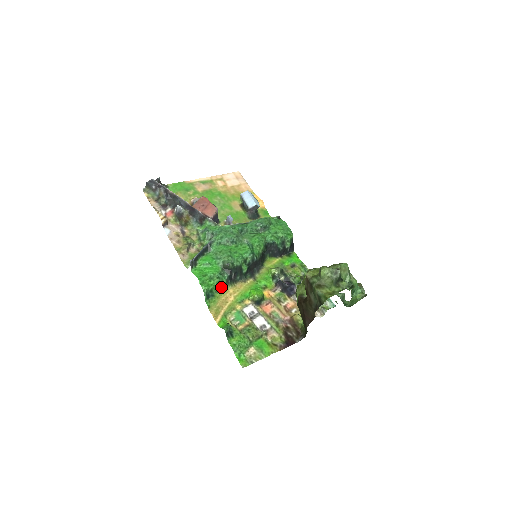
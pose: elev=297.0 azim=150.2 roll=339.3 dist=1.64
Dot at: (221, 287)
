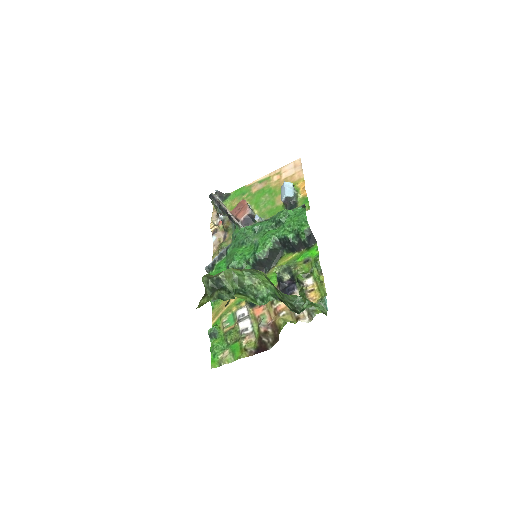
Dot at: occluded
